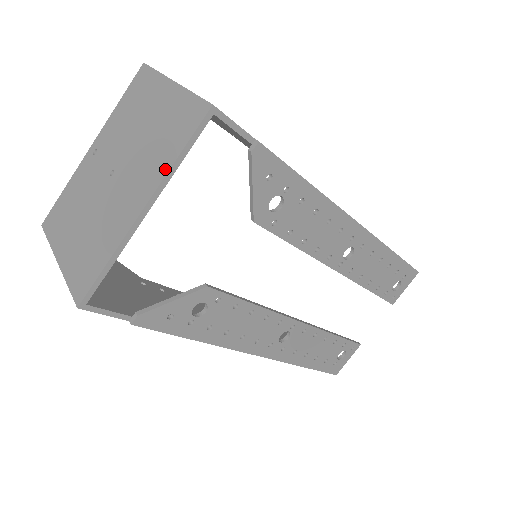
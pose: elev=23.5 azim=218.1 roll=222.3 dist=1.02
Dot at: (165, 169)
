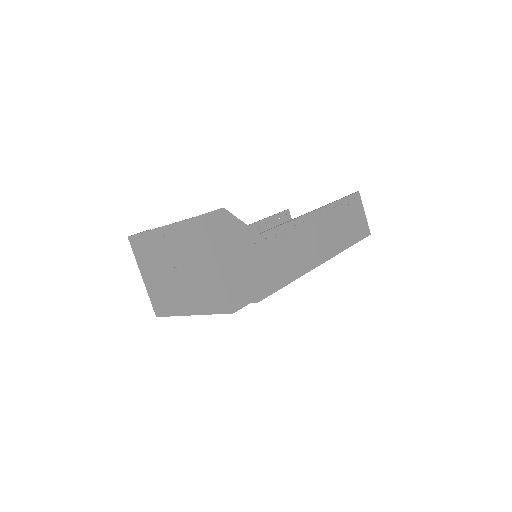
Dot at: (205, 312)
